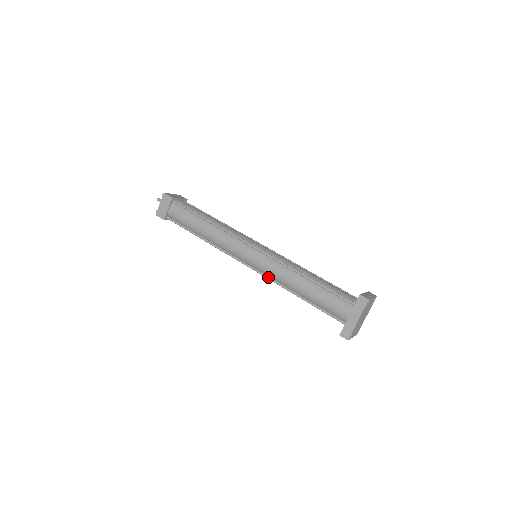
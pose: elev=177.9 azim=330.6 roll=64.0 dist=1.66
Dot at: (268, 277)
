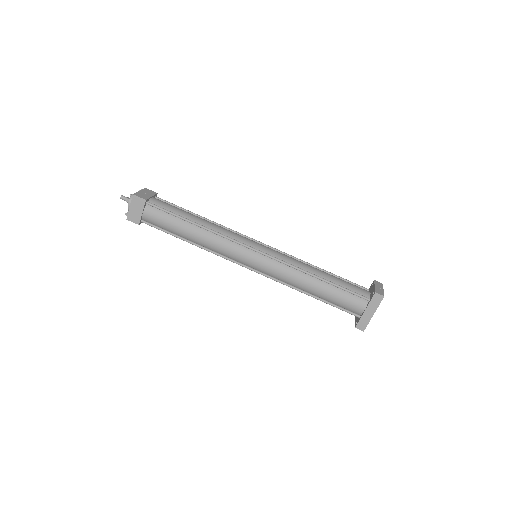
Dot at: (276, 280)
